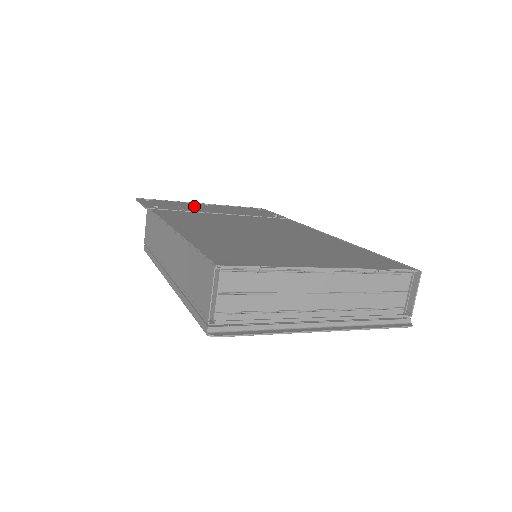
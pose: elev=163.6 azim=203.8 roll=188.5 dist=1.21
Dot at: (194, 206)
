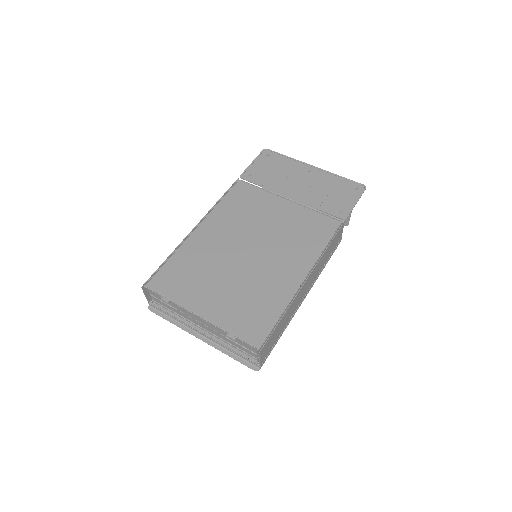
Dot at: (291, 174)
